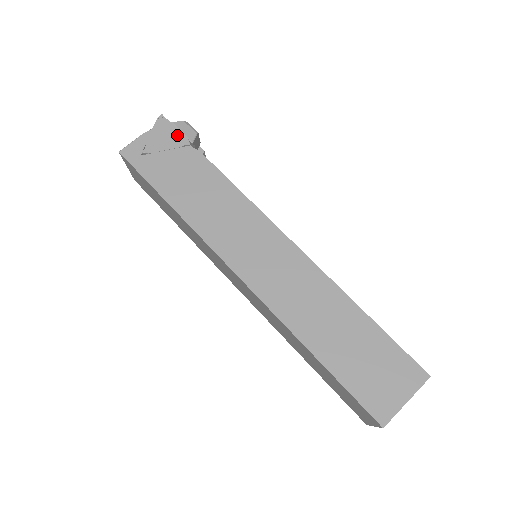
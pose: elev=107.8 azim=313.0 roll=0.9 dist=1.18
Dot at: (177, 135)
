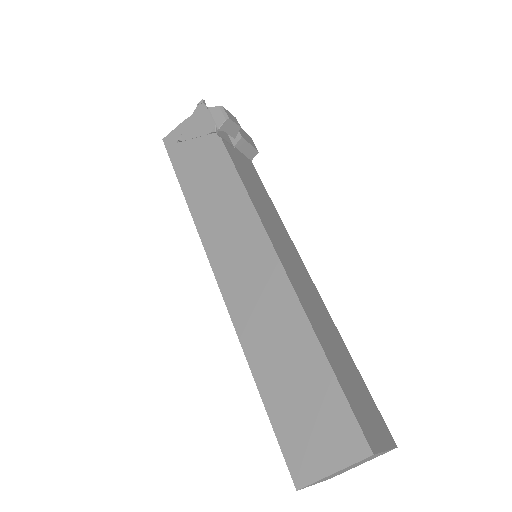
Dot at: (208, 121)
